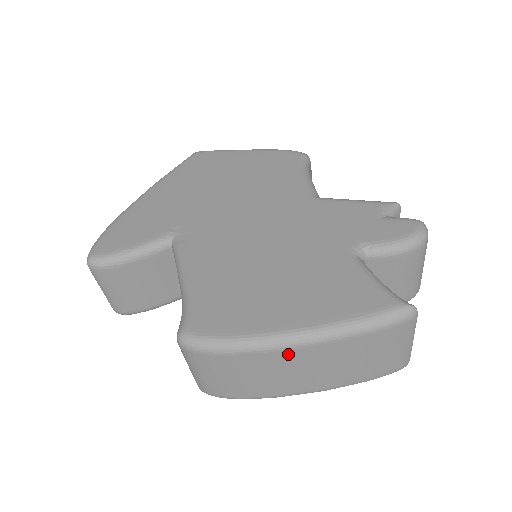
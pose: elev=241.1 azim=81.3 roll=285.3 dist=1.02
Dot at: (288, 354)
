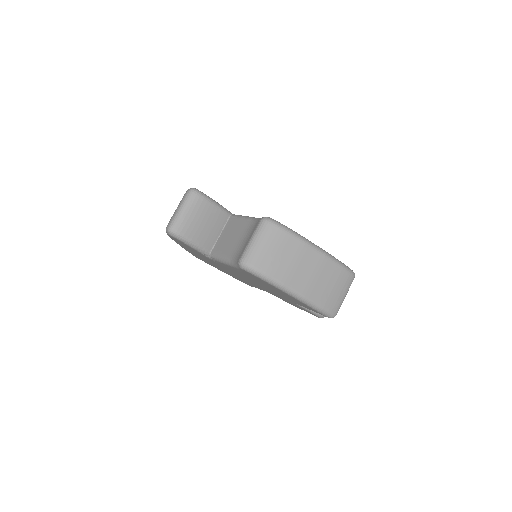
Dot at: (310, 252)
